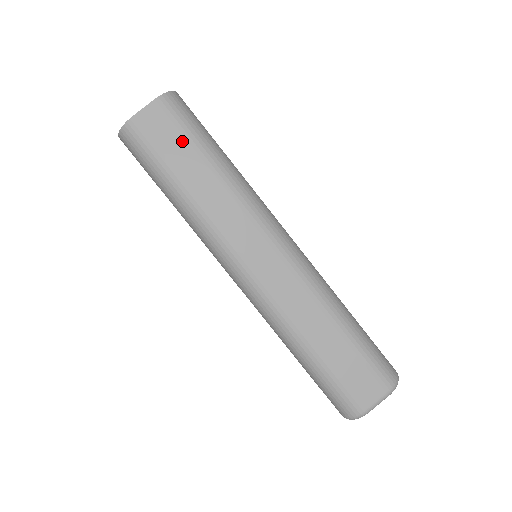
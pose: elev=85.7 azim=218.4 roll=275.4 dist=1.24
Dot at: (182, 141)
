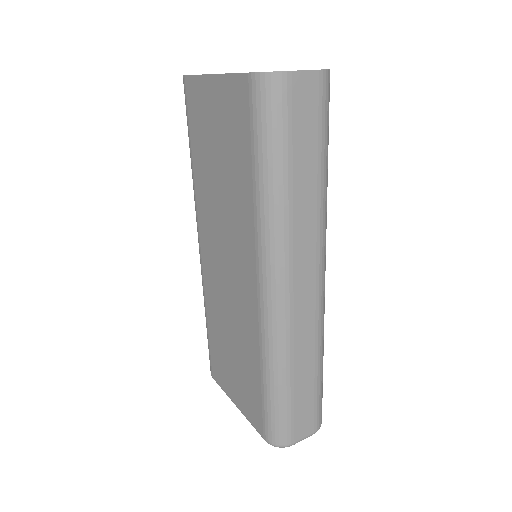
Dot at: (314, 132)
